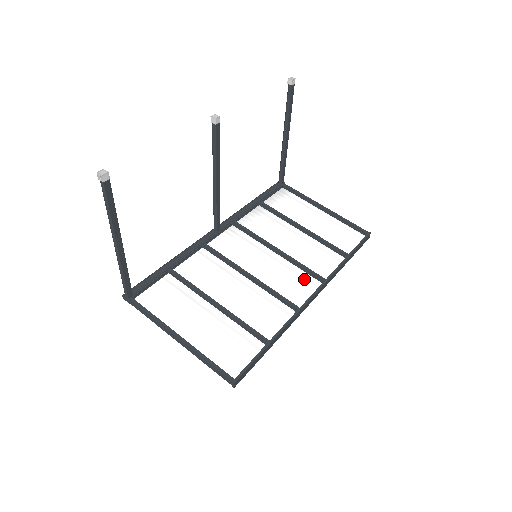
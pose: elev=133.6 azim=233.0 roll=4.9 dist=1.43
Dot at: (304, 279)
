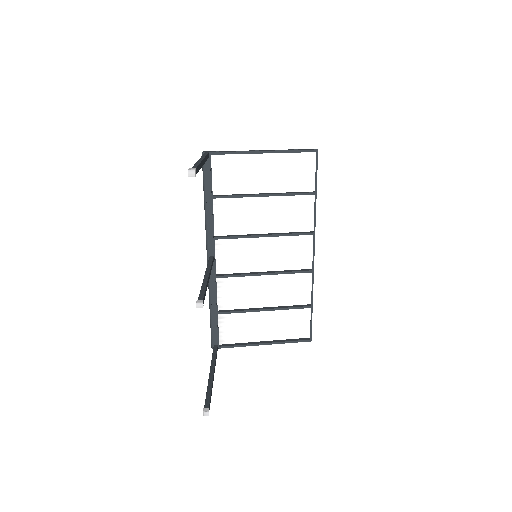
Dot at: (298, 242)
